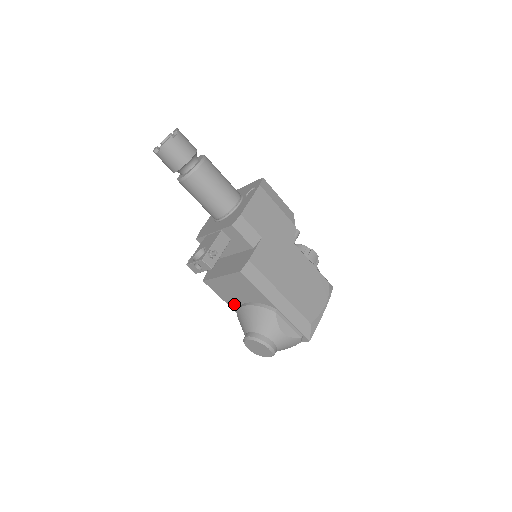
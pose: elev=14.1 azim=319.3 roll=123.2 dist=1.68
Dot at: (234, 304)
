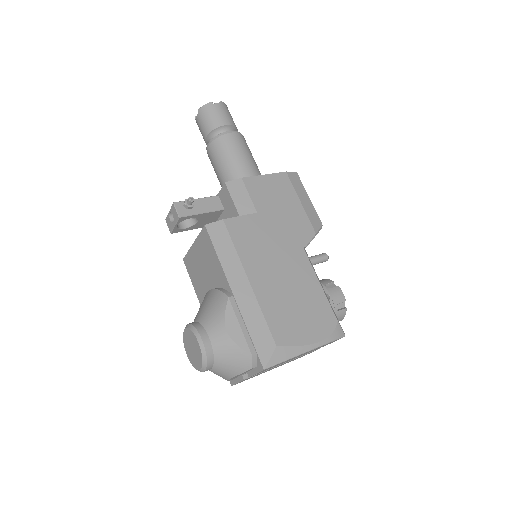
Dot at: (203, 299)
